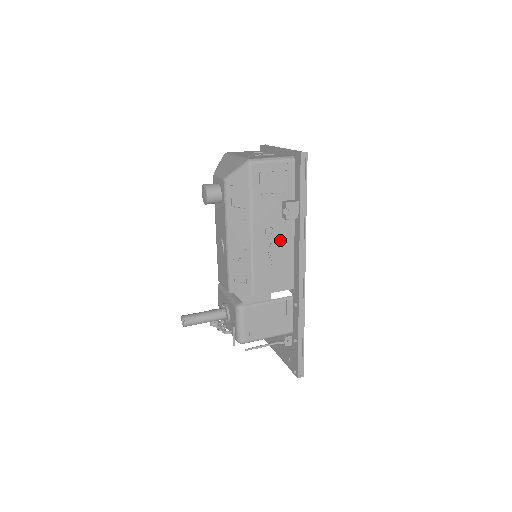
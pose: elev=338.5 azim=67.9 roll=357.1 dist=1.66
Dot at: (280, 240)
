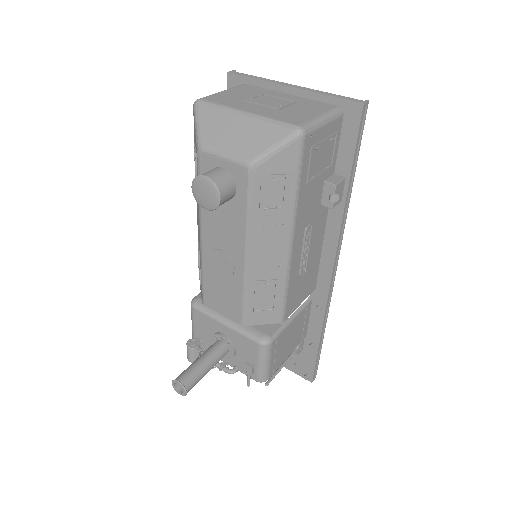
Dot at: (314, 236)
